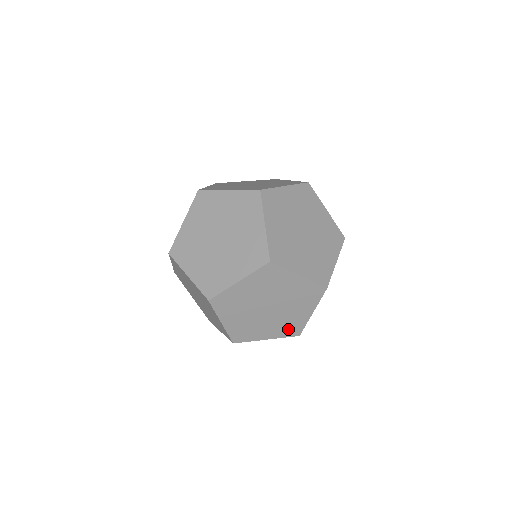
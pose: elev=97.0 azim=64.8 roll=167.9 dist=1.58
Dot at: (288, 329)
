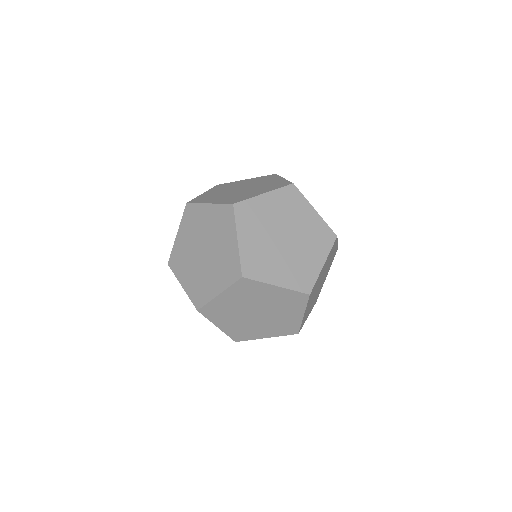
Dot at: (284, 329)
